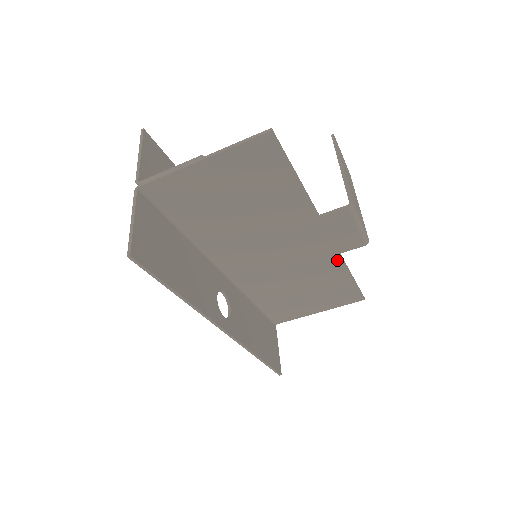
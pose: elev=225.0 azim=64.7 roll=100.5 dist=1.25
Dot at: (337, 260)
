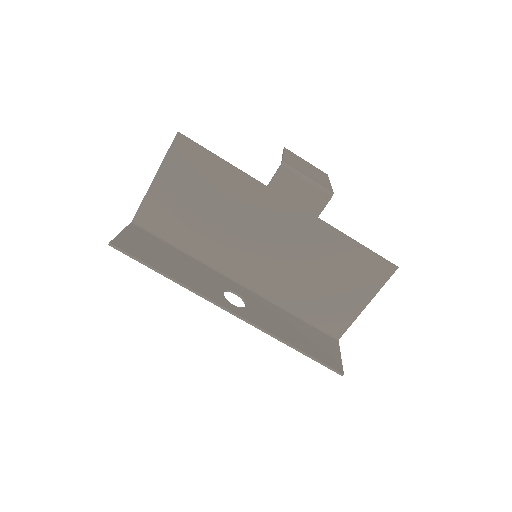
Dot at: (322, 227)
